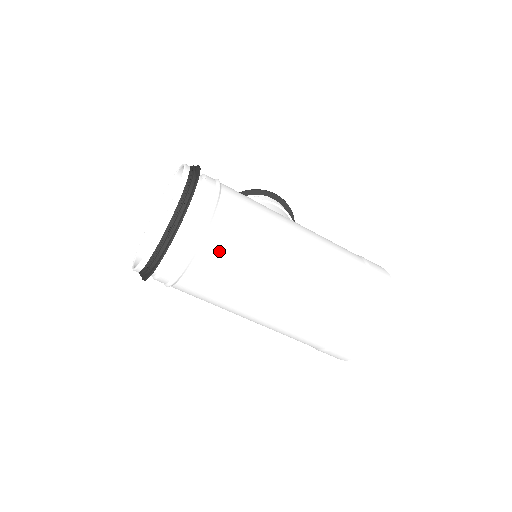
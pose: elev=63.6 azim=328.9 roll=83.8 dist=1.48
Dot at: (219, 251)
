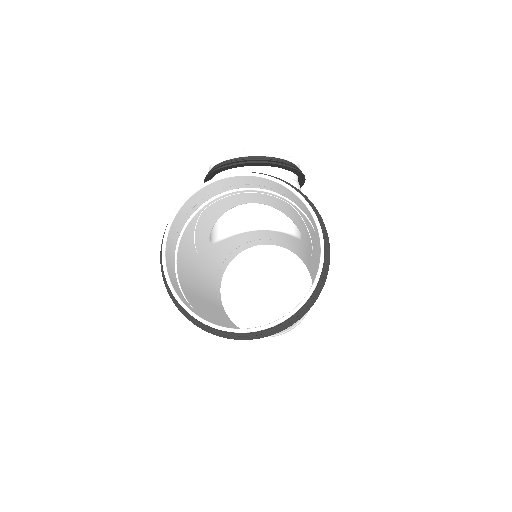
Dot at: occluded
